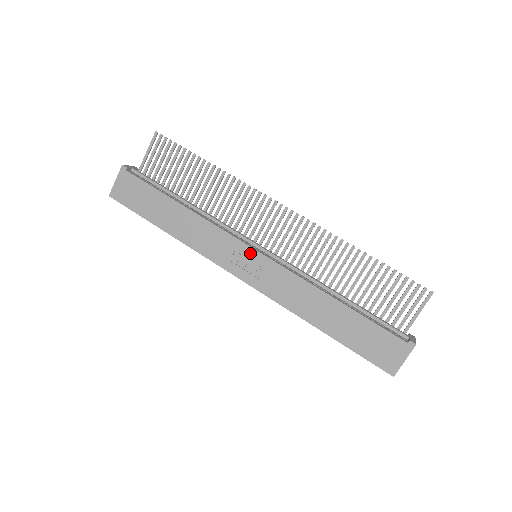
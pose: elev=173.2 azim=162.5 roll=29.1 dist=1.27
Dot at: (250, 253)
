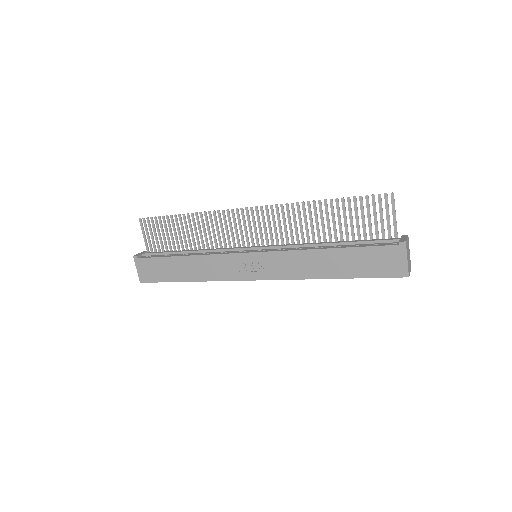
Dot at: (248, 257)
